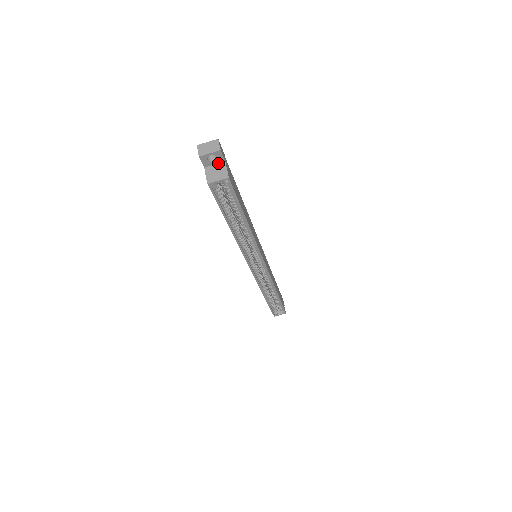
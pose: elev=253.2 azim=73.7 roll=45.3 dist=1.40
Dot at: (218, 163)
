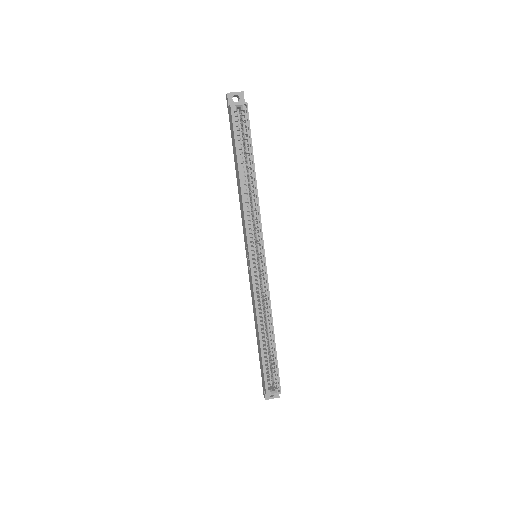
Dot at: occluded
